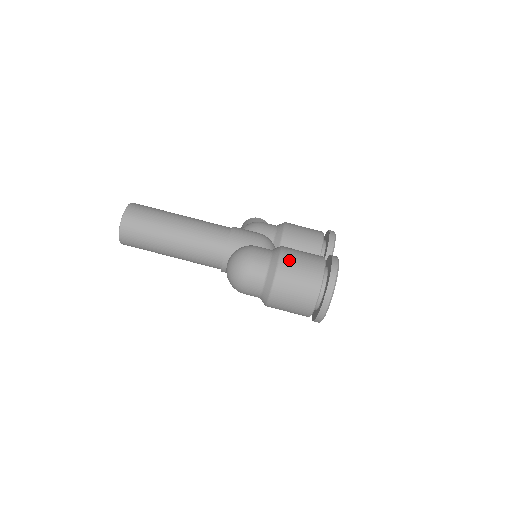
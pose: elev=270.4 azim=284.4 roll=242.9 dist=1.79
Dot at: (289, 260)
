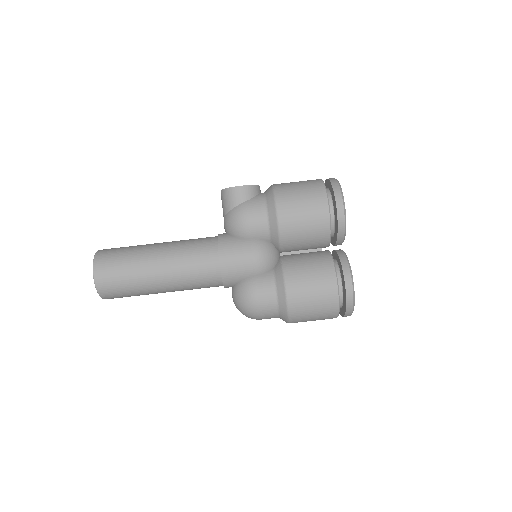
Dot at: (298, 307)
